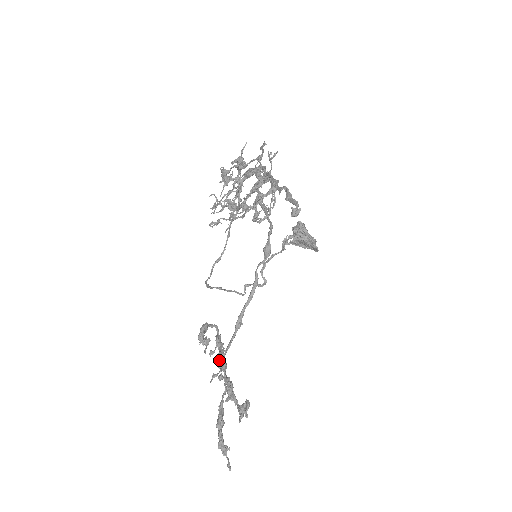
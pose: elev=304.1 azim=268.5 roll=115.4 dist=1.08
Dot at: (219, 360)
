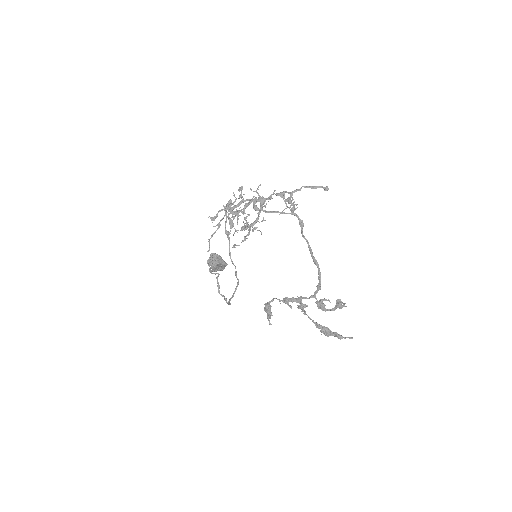
Dot at: (319, 288)
